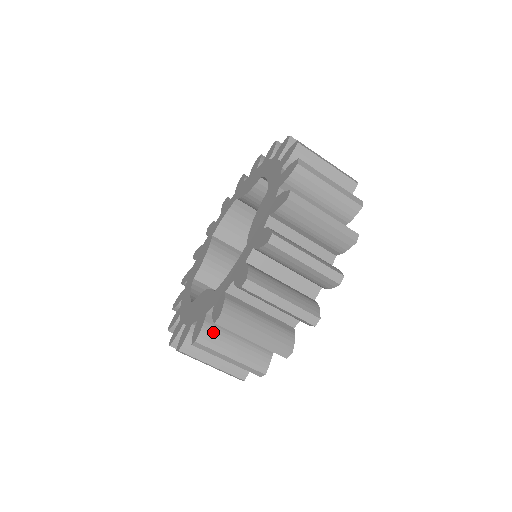
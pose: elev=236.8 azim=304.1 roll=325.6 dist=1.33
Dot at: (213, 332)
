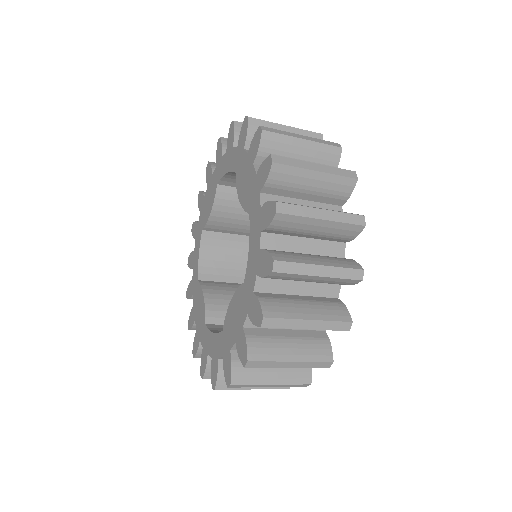
Dot at: occluded
